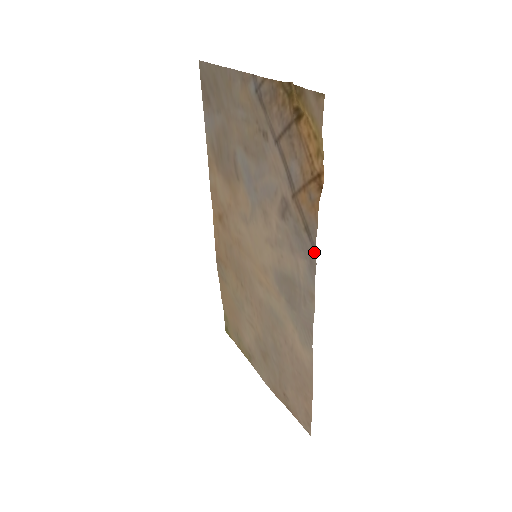
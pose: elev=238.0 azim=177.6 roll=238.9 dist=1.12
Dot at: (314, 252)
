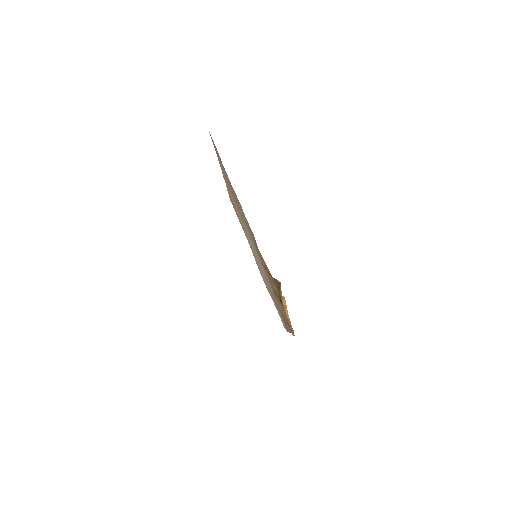
Dot at: occluded
